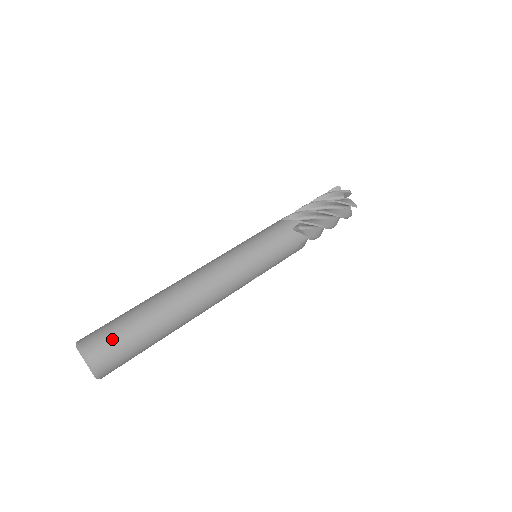
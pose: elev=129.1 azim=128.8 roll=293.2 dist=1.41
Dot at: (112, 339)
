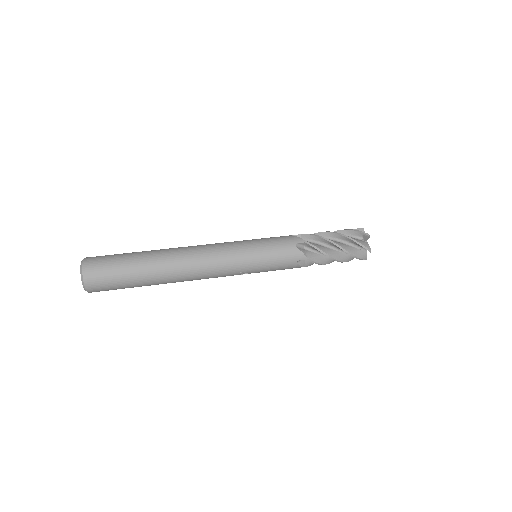
Dot at: (106, 264)
